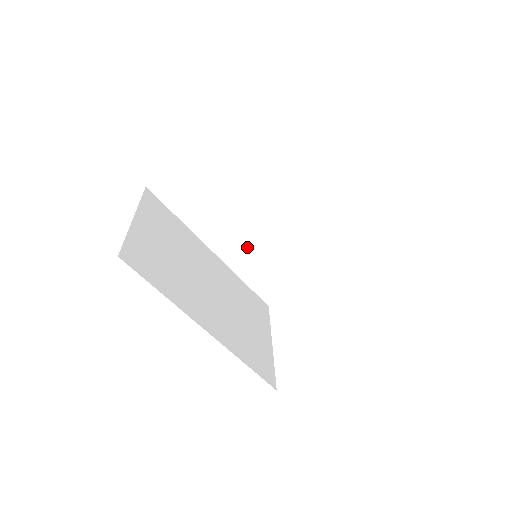
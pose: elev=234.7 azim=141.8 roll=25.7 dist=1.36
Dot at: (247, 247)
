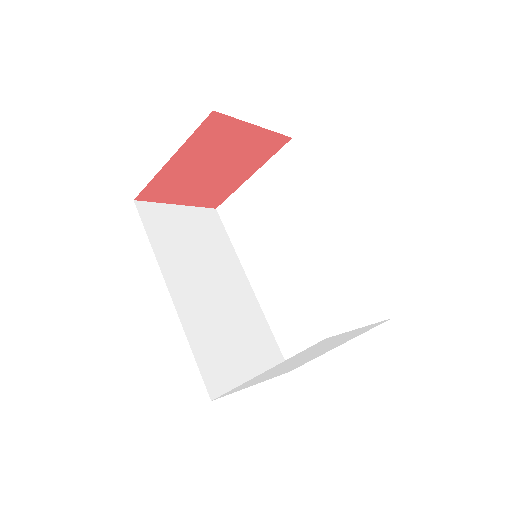
Dot at: (203, 308)
